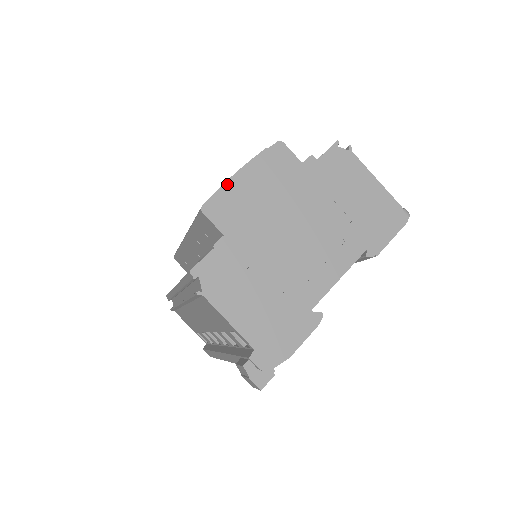
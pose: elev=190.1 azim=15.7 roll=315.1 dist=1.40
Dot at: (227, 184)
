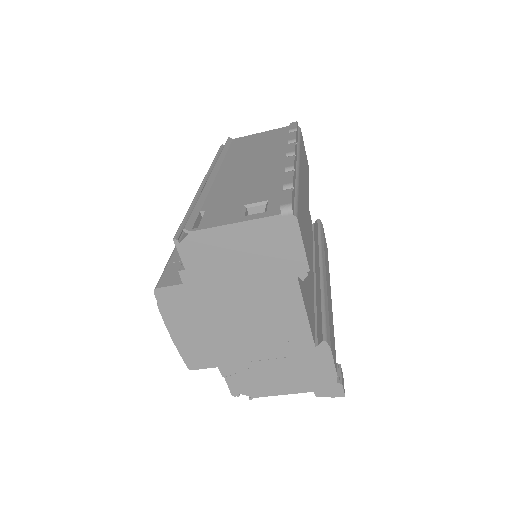
Dot at: (177, 346)
